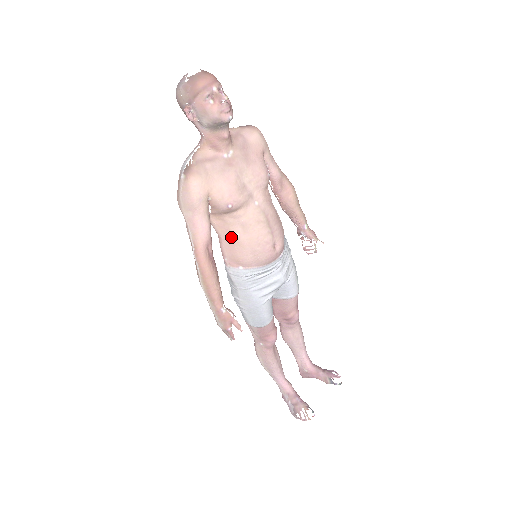
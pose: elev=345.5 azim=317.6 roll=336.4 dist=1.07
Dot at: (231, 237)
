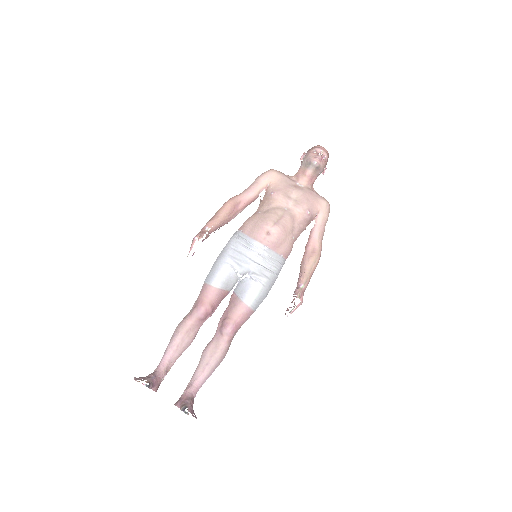
Dot at: (256, 213)
